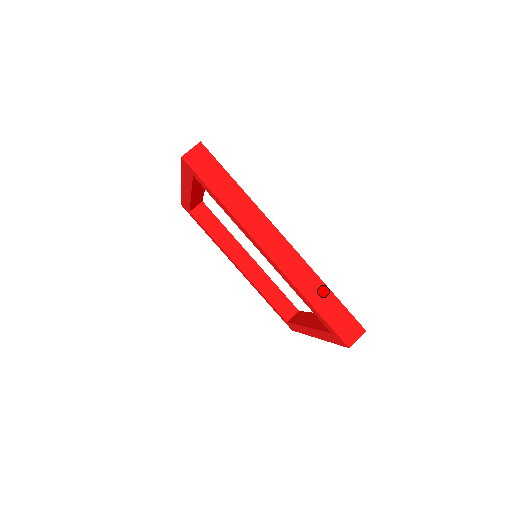
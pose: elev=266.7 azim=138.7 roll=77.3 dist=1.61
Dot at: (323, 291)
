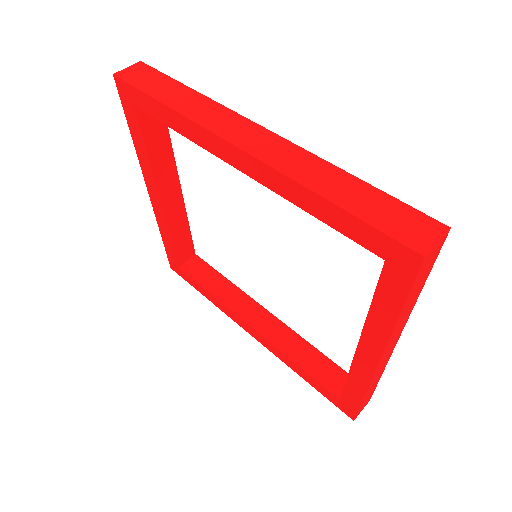
Dot at: (344, 180)
